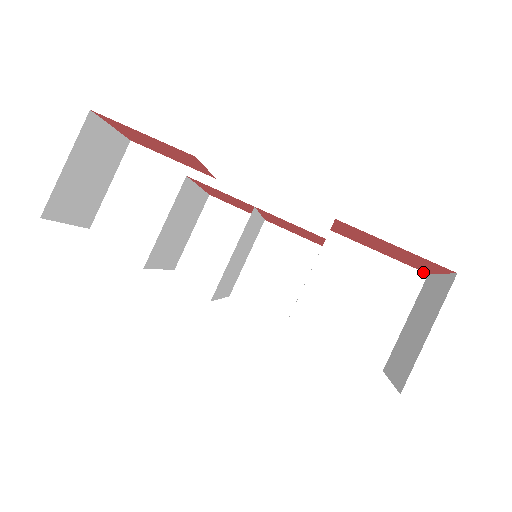
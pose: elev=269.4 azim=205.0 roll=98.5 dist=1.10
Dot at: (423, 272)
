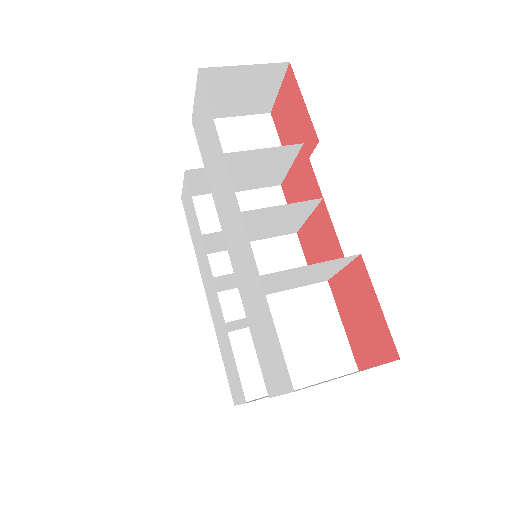
Dot at: (357, 366)
